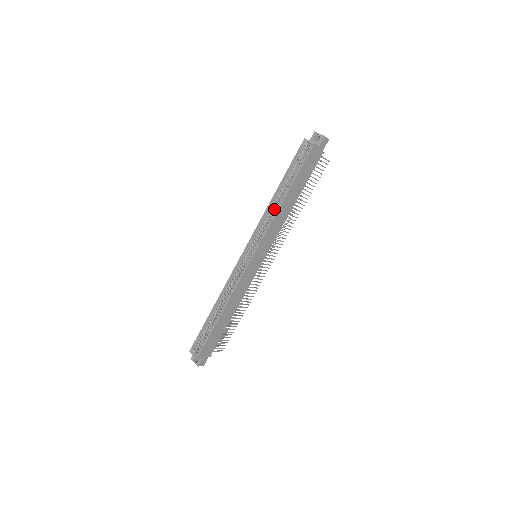
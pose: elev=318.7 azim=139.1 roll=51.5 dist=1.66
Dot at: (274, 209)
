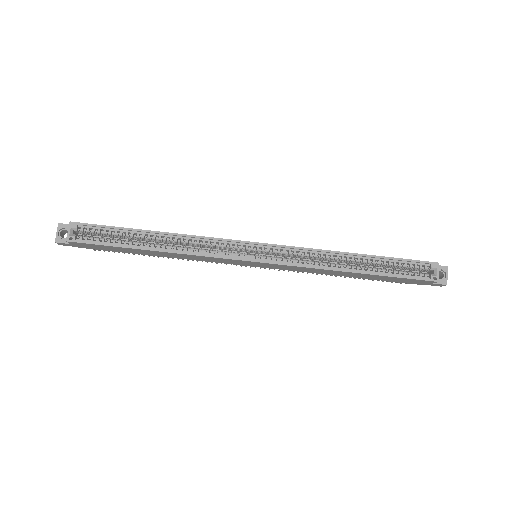
Dot at: (332, 259)
